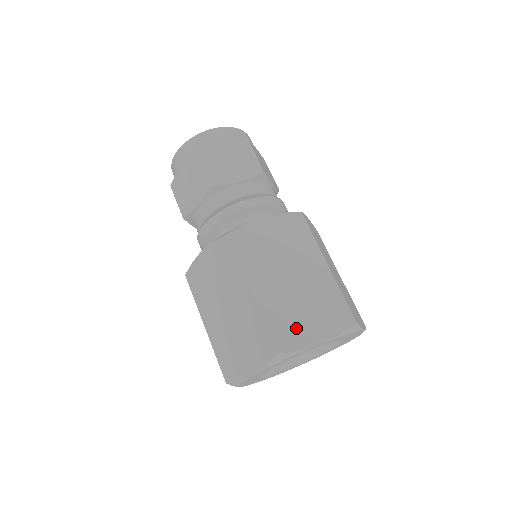
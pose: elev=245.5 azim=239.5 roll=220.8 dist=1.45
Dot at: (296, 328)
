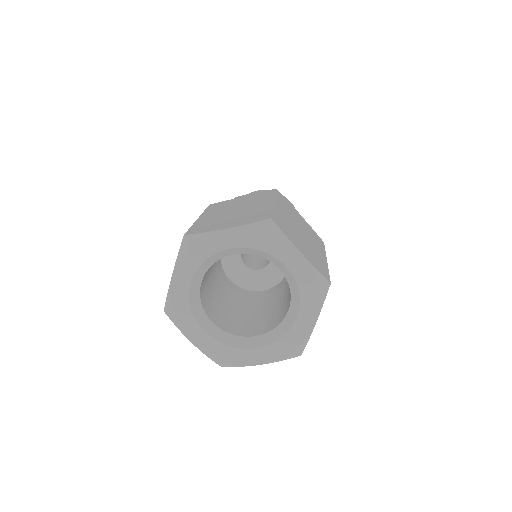
Dot at: (291, 234)
